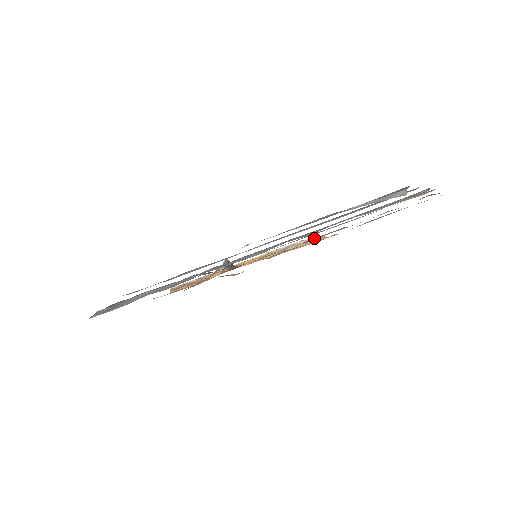
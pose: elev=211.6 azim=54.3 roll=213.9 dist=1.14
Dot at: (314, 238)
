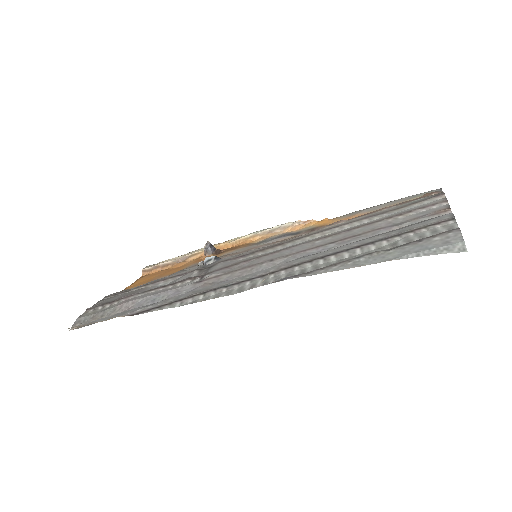
Dot at: (302, 221)
